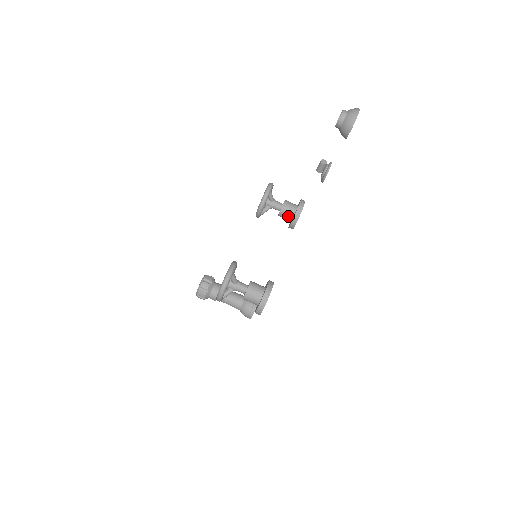
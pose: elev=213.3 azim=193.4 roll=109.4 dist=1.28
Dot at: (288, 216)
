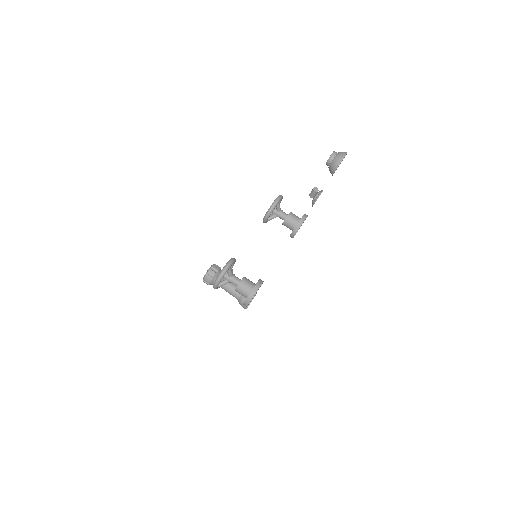
Dot at: (290, 226)
